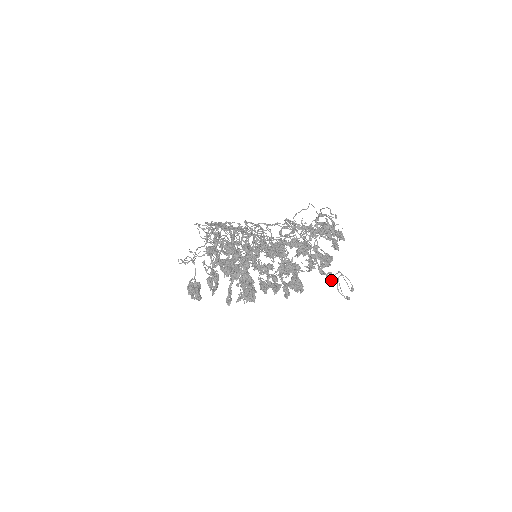
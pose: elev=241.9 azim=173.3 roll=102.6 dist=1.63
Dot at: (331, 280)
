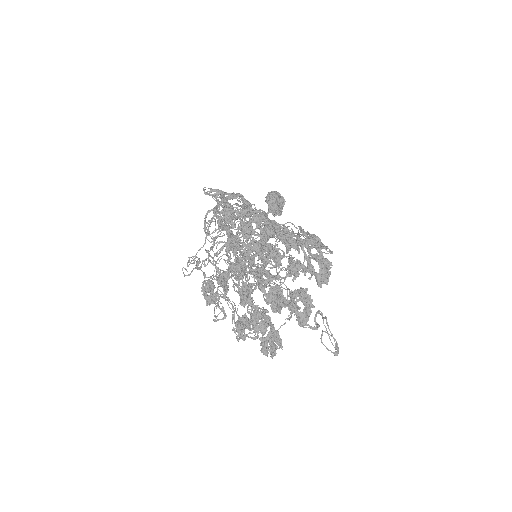
Dot at: (319, 325)
